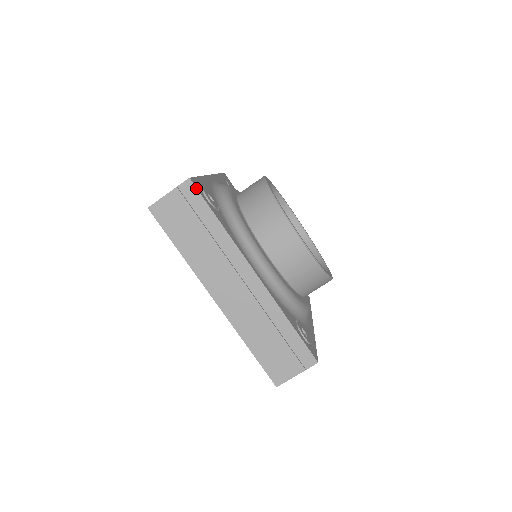
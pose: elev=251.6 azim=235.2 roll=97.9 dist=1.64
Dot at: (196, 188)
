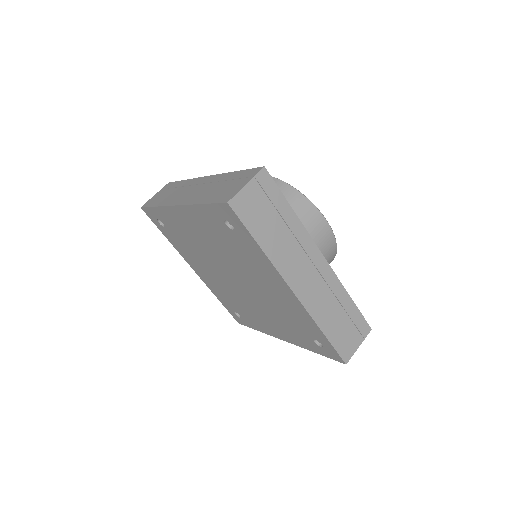
Dot at: (271, 177)
